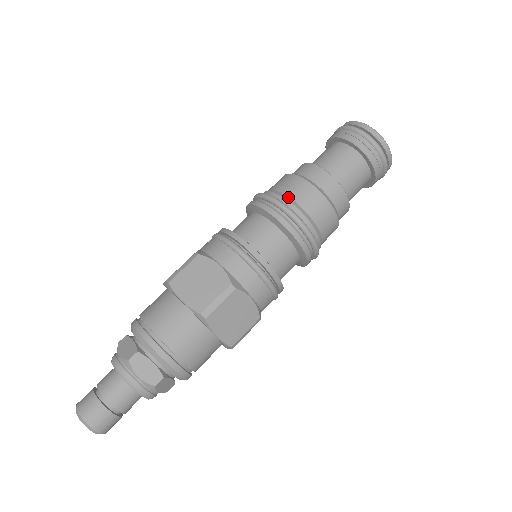
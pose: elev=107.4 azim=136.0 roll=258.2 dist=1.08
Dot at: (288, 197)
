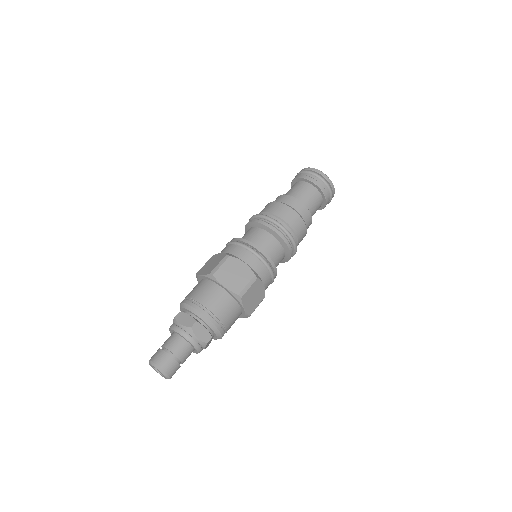
Dot at: (281, 218)
